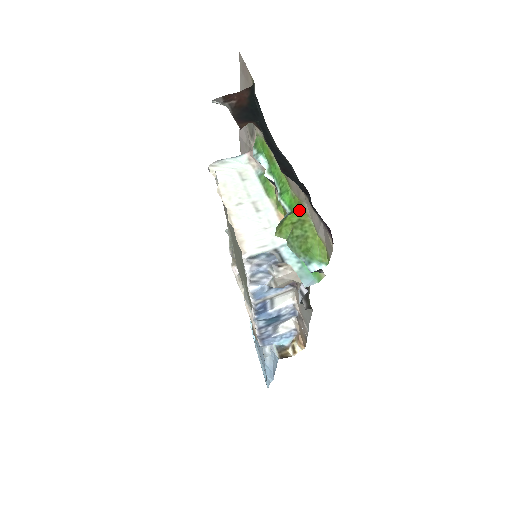
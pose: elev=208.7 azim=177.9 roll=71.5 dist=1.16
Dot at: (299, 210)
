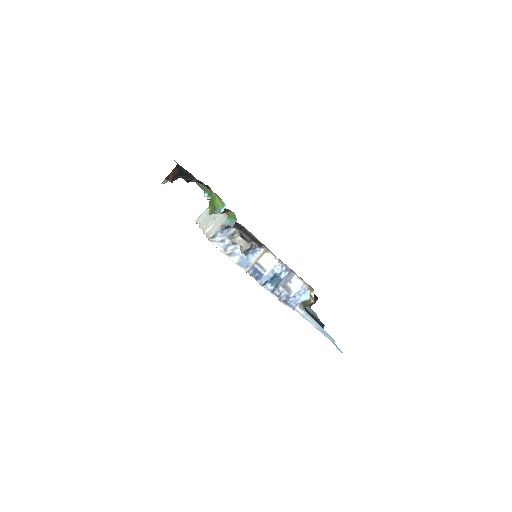
Dot at: occluded
